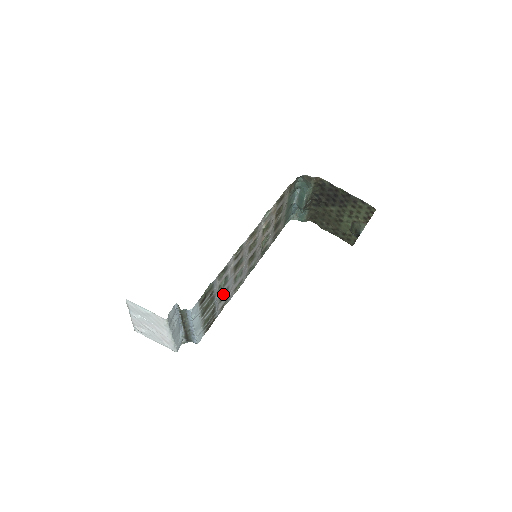
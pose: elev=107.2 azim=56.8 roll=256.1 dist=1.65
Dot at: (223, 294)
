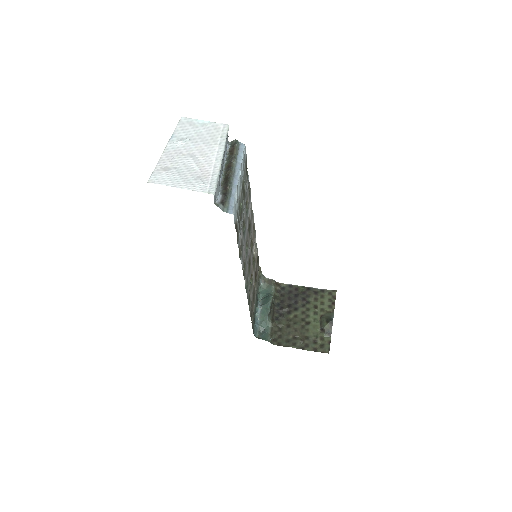
Dot at: occluded
